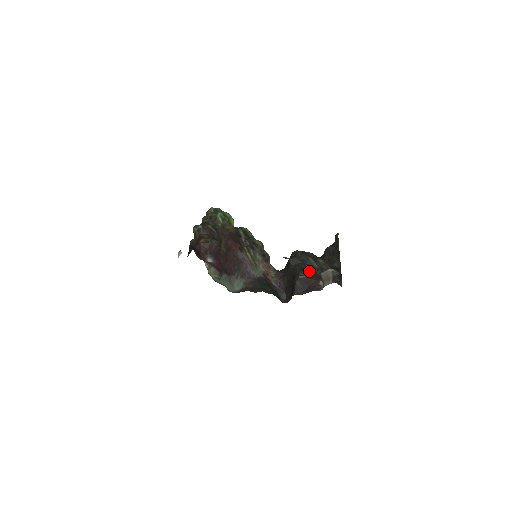
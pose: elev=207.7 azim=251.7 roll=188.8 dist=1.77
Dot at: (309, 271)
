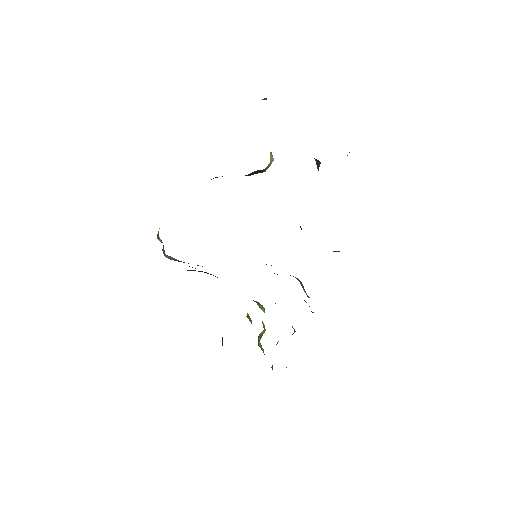
Dot at: occluded
